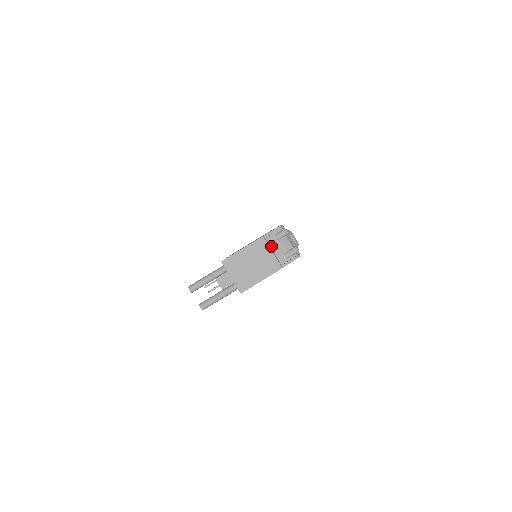
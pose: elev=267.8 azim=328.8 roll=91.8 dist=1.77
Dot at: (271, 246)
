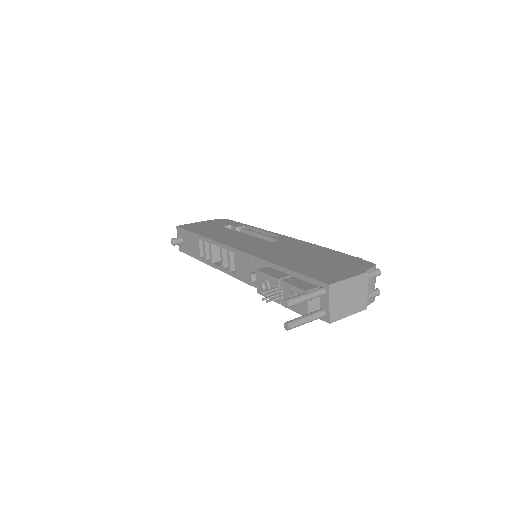
Dot at: (366, 283)
